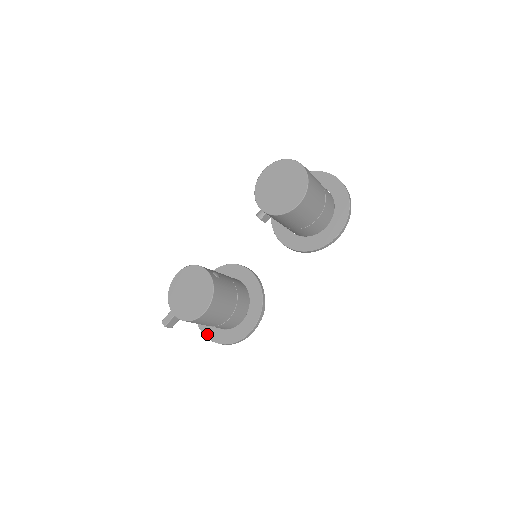
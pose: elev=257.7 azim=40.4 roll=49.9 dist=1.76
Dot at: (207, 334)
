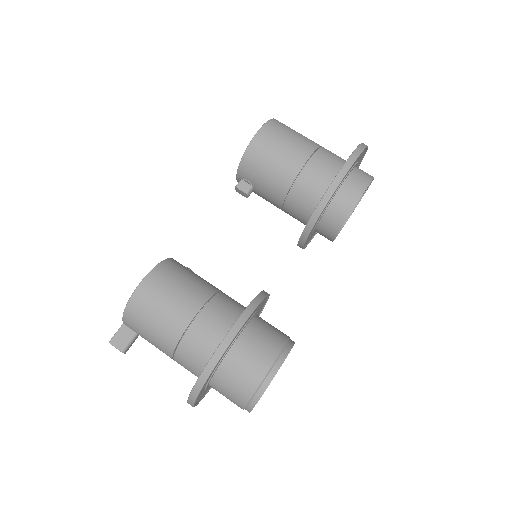
Dot at: occluded
